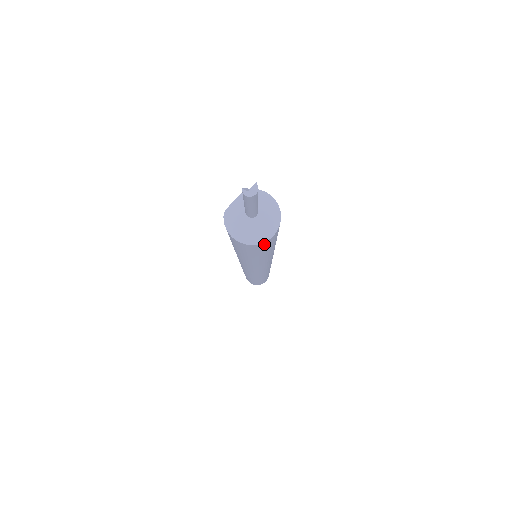
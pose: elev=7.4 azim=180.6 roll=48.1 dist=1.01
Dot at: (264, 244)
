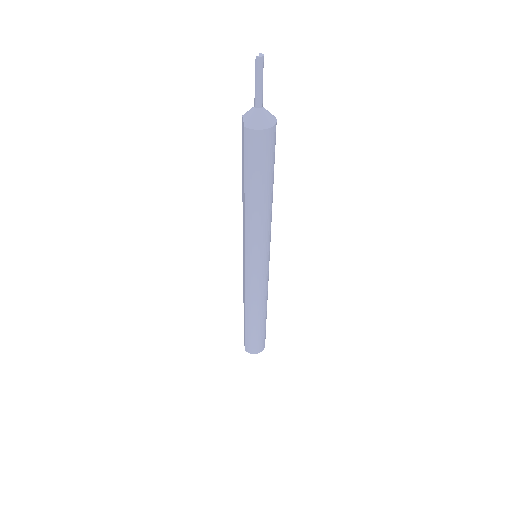
Dot at: (275, 131)
